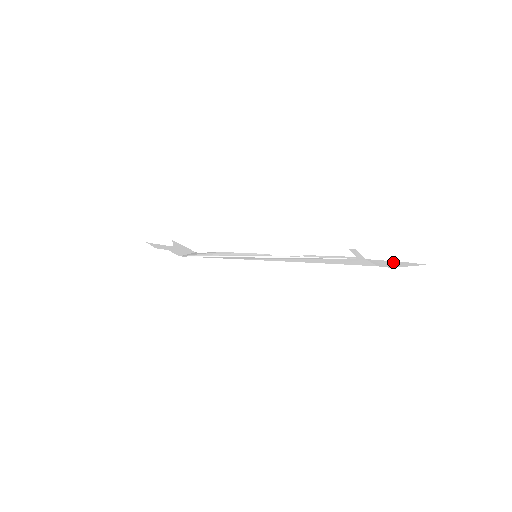
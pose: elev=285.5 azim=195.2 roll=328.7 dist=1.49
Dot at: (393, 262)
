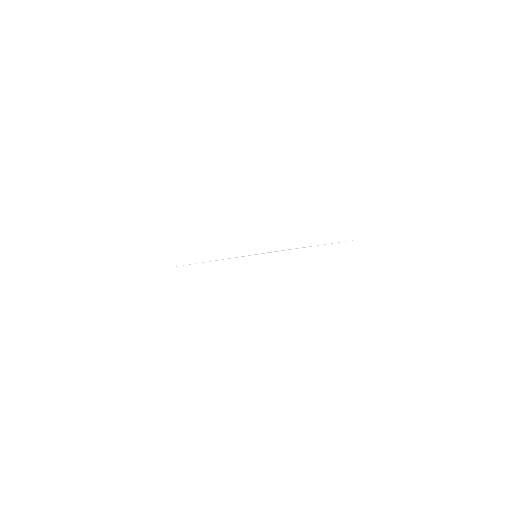
Dot at: occluded
